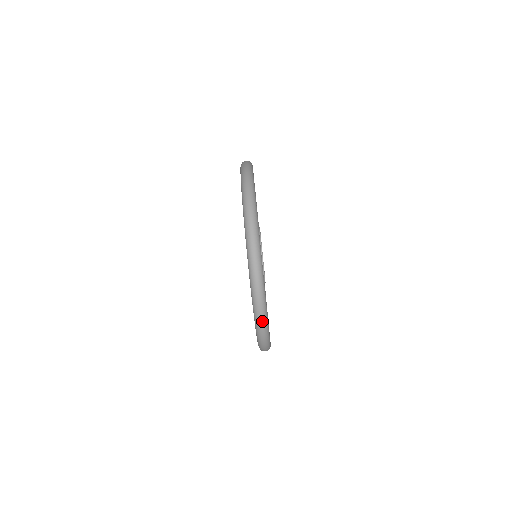
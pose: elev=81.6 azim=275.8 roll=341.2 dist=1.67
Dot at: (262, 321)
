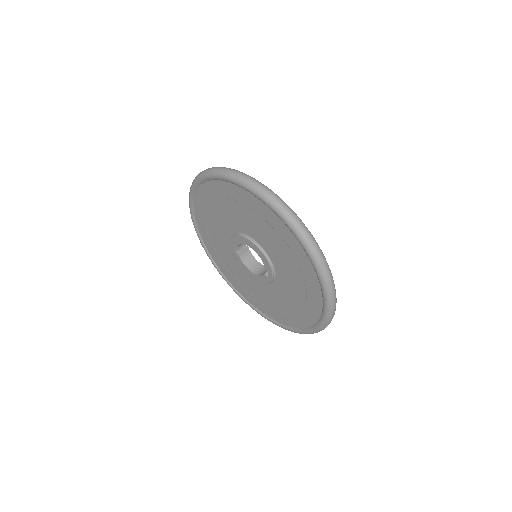
Dot at: (275, 197)
